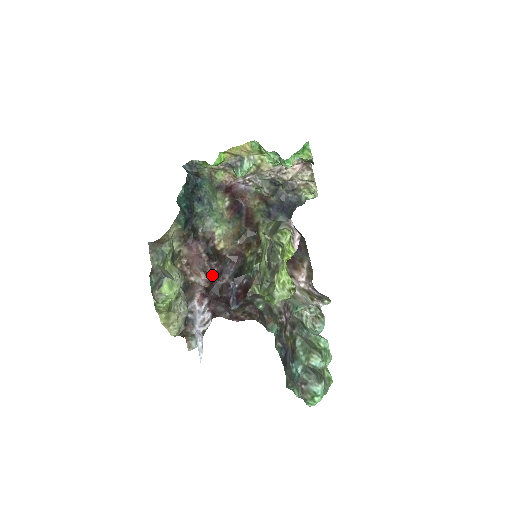
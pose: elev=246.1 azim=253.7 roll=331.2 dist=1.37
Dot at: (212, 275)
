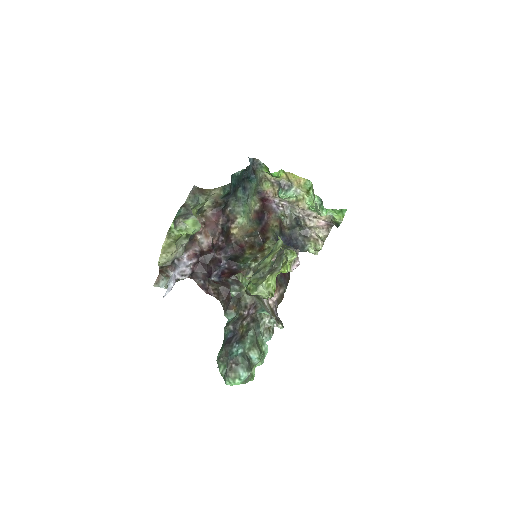
Dot at: (215, 245)
